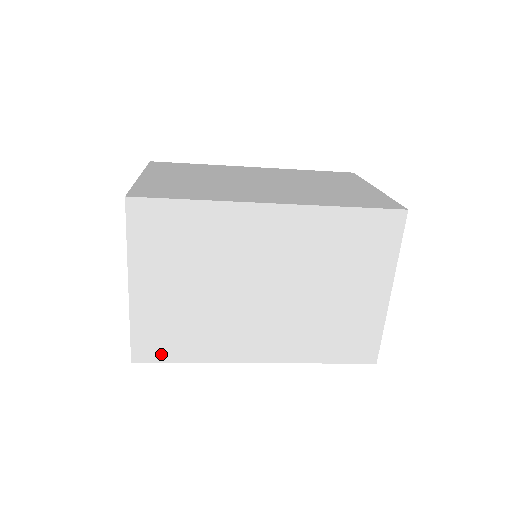
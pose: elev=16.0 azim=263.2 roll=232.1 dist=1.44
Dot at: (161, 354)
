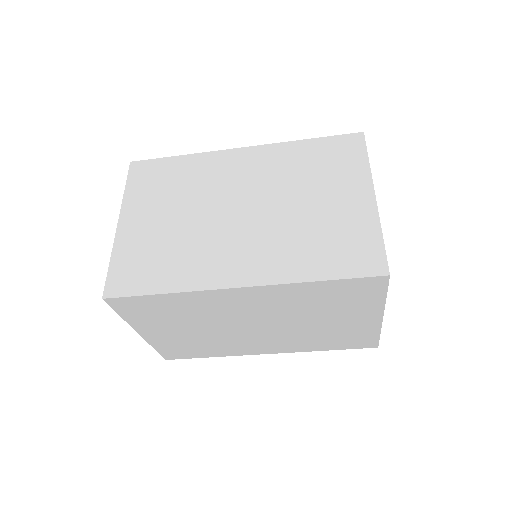
Dot at: (186, 356)
